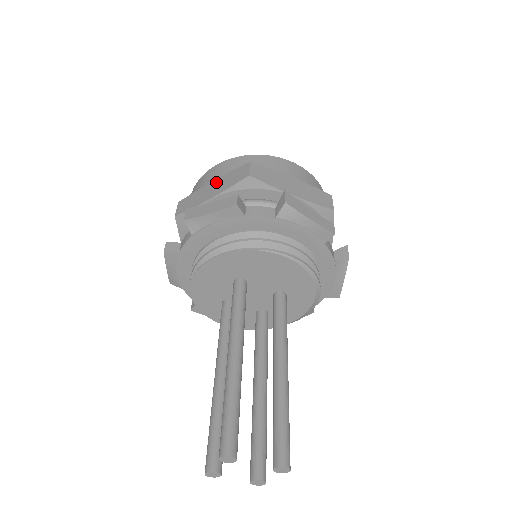
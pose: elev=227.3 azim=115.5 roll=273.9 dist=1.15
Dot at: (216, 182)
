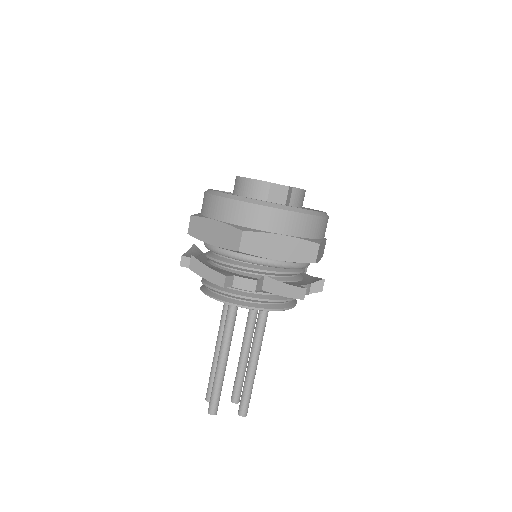
Dot at: (217, 227)
